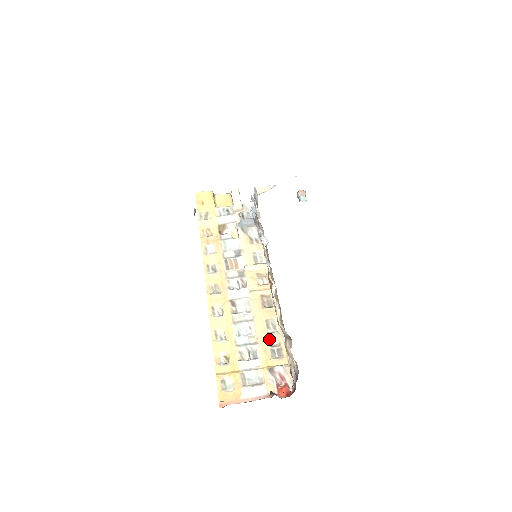
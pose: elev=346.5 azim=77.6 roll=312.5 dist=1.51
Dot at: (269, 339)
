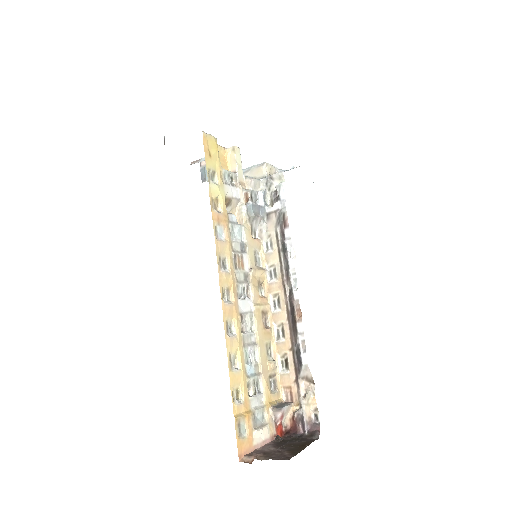
Dot at: (269, 369)
